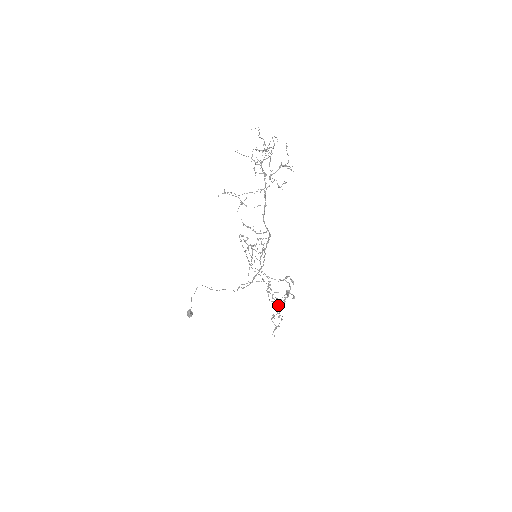
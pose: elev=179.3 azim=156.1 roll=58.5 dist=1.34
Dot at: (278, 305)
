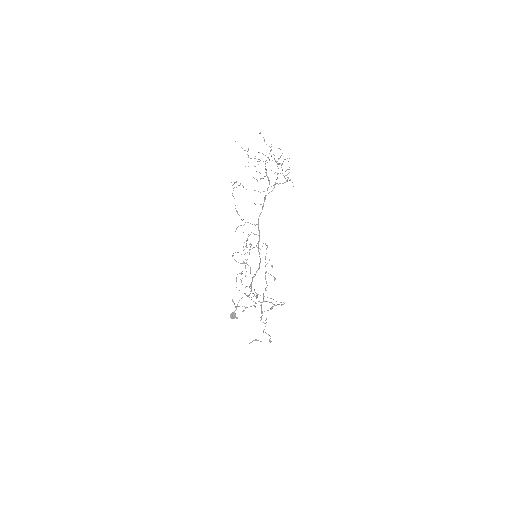
Dot at: (266, 319)
